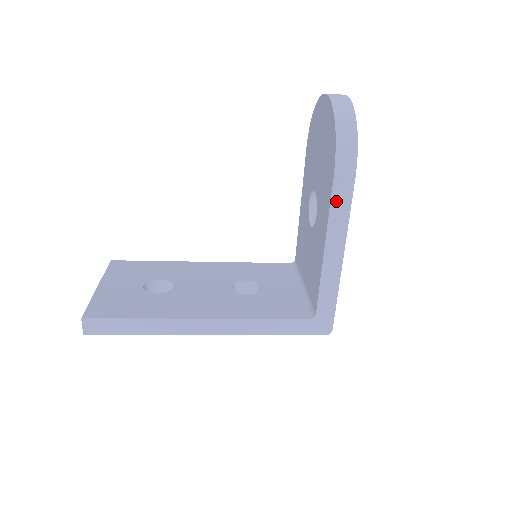
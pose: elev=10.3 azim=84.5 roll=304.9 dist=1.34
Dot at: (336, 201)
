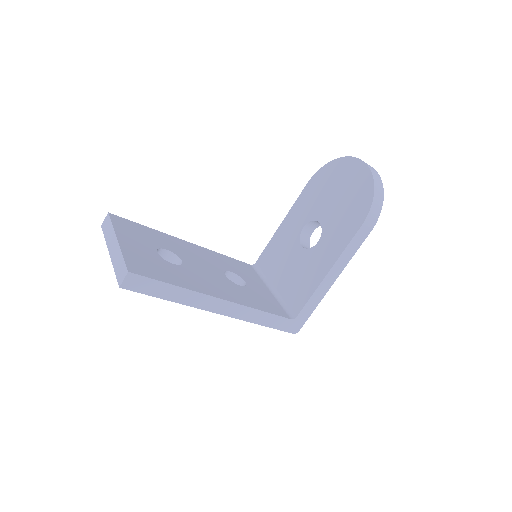
Dot at: (354, 241)
